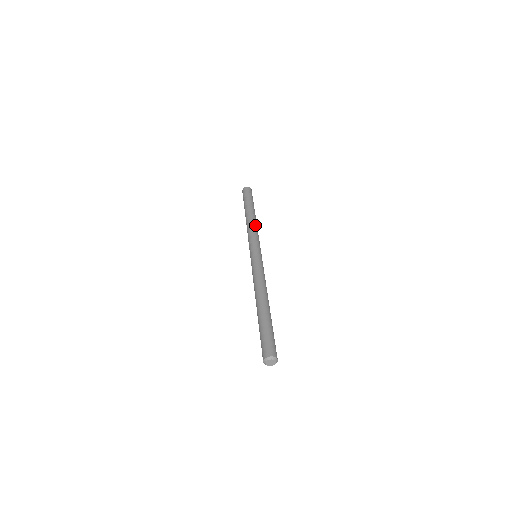
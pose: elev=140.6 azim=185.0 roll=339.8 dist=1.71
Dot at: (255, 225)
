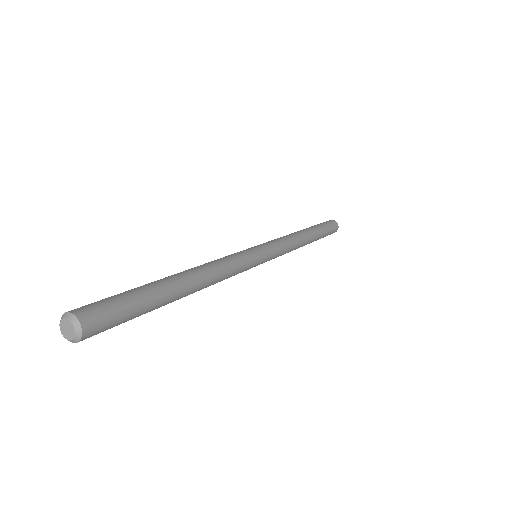
Dot at: (289, 234)
